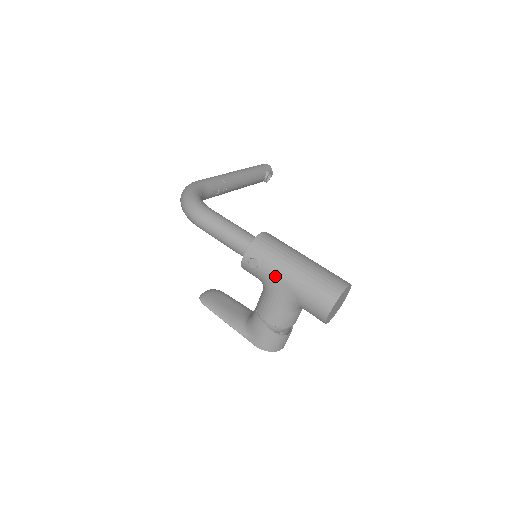
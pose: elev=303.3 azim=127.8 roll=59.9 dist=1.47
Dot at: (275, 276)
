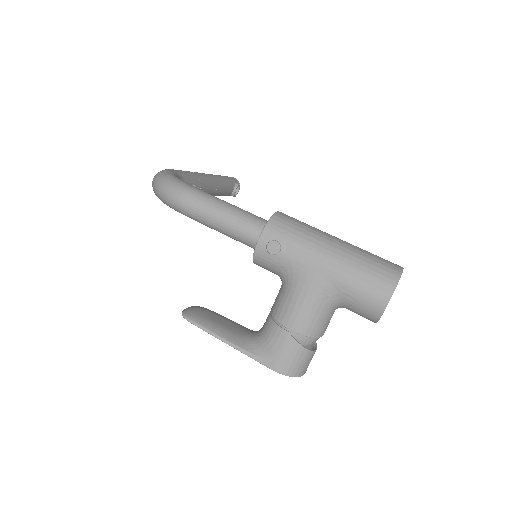
Dot at: (307, 260)
